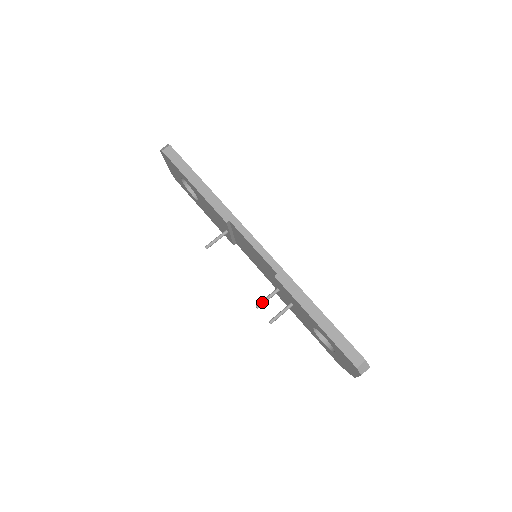
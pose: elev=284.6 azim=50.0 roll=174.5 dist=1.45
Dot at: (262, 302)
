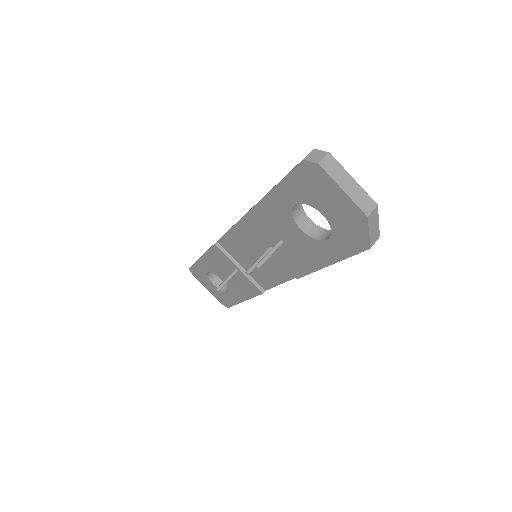
Dot at: (252, 265)
